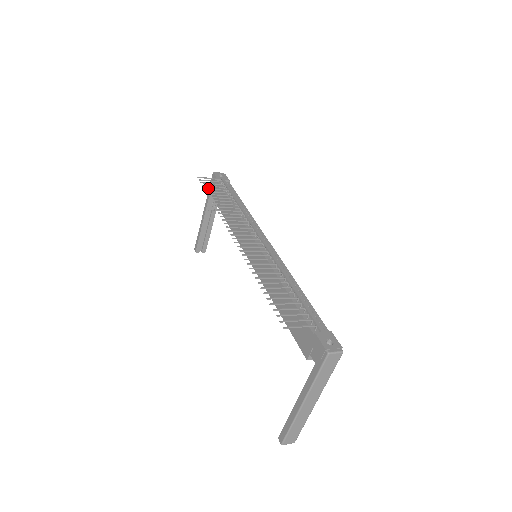
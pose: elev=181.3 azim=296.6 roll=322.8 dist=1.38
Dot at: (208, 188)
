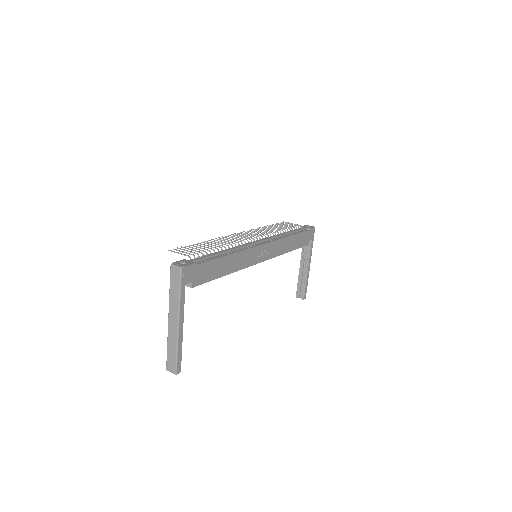
Dot at: (277, 224)
